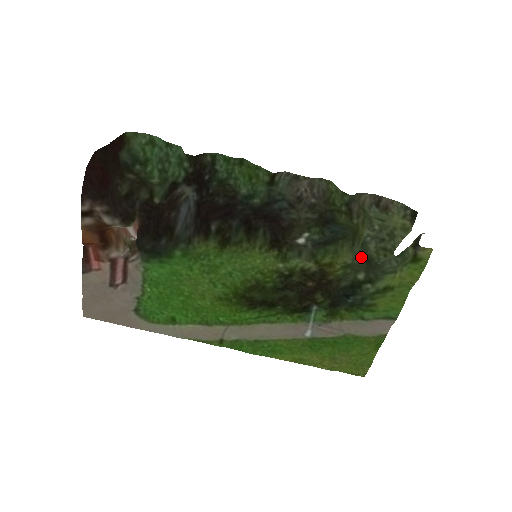
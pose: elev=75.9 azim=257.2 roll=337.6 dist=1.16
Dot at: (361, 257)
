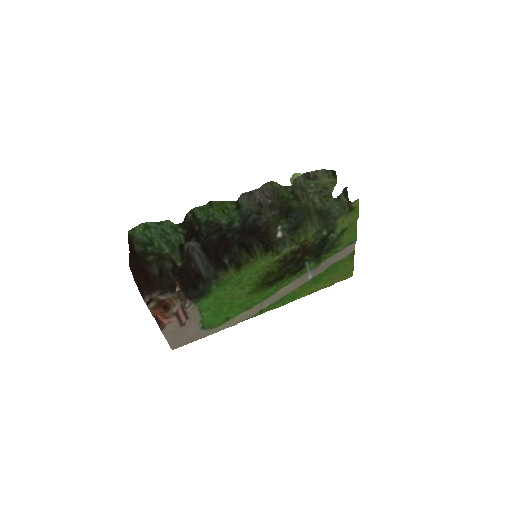
Dot at: (319, 222)
